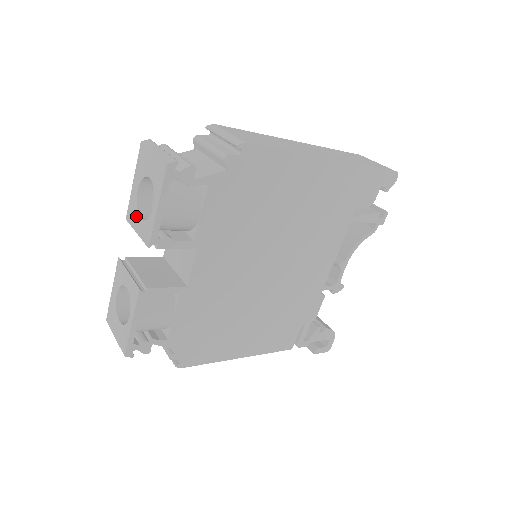
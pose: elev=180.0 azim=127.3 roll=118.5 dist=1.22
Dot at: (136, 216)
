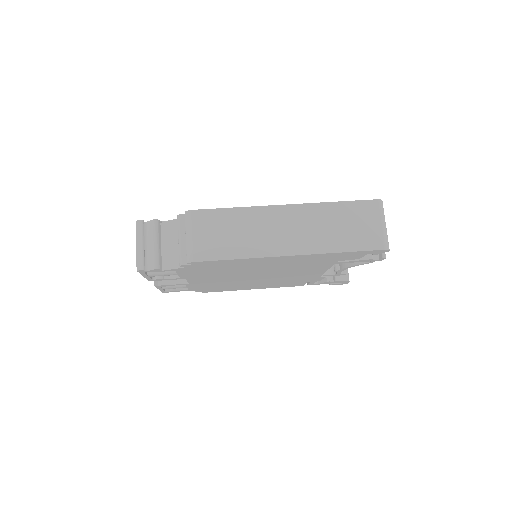
Dot at: occluded
